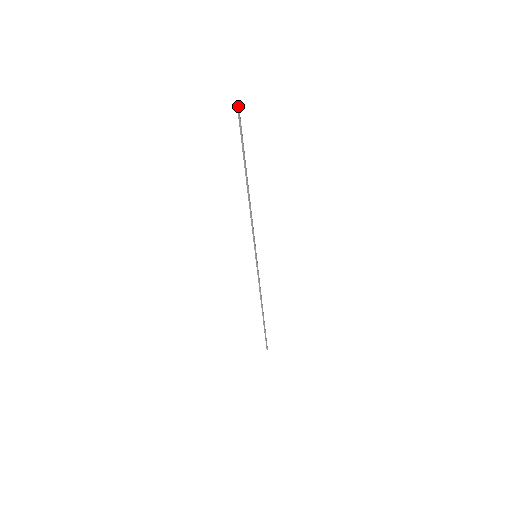
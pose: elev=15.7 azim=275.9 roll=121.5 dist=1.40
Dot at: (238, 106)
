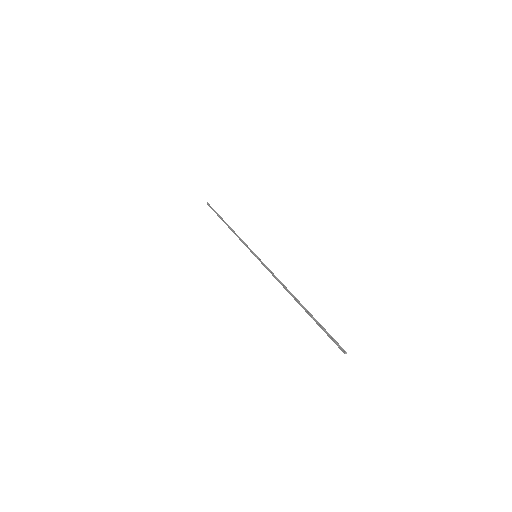
Dot at: (344, 352)
